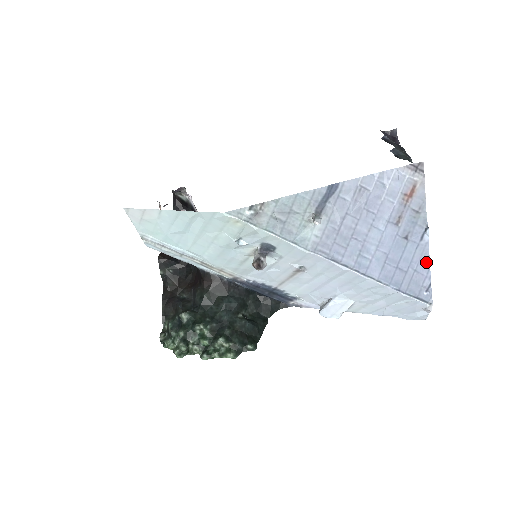
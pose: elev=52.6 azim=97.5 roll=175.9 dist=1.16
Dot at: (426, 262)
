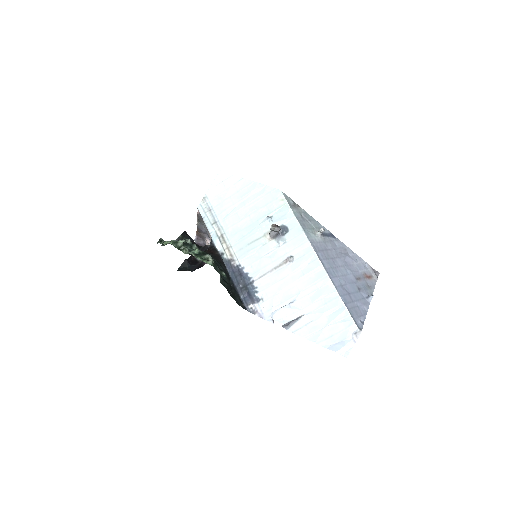
Dot at: (365, 310)
